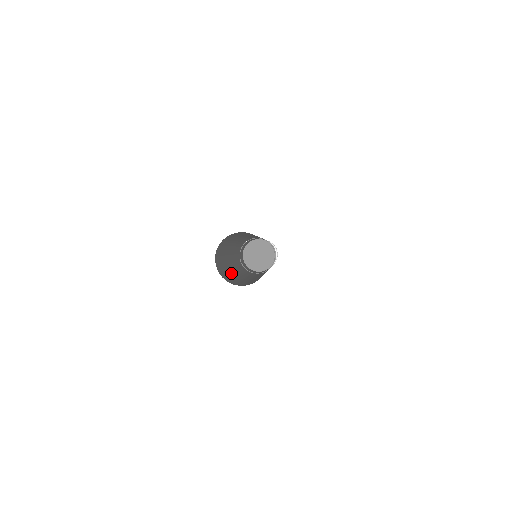
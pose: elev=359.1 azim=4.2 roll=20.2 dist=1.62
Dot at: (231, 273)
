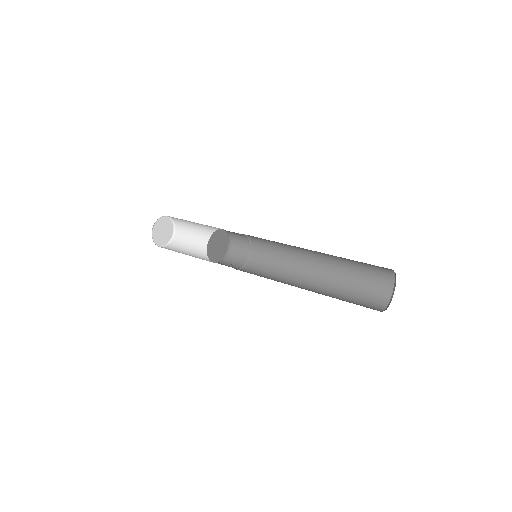
Dot at: occluded
